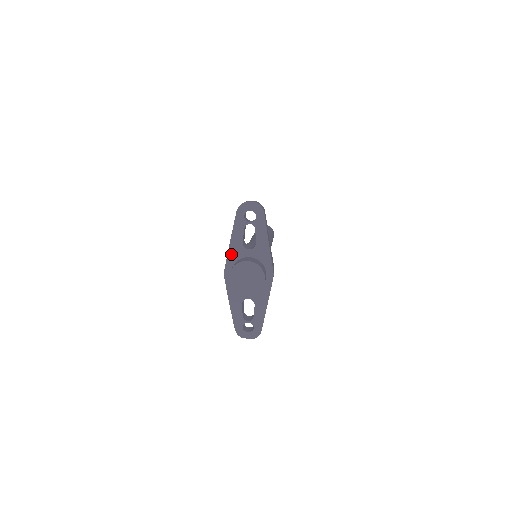
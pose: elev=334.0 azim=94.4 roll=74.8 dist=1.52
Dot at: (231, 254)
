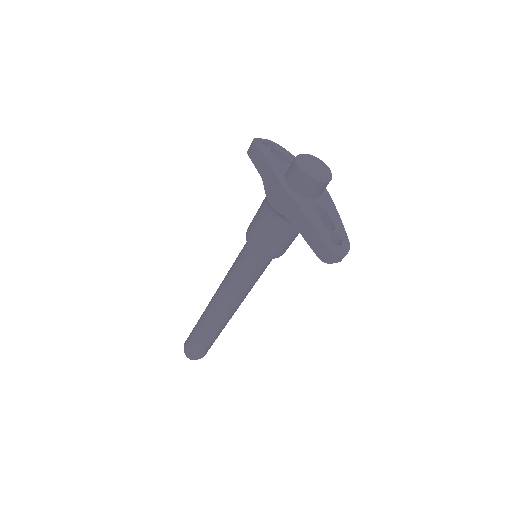
Dot at: (276, 169)
